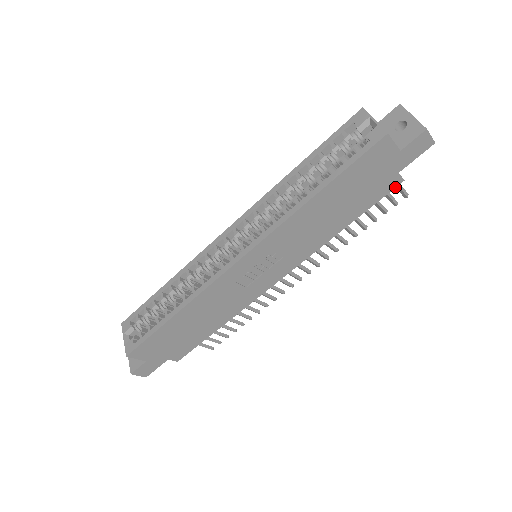
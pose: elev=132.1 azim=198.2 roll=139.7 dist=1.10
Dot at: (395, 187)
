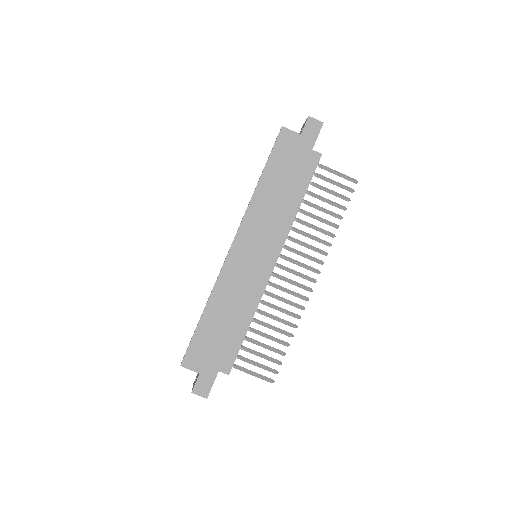
Dot at: occluded
